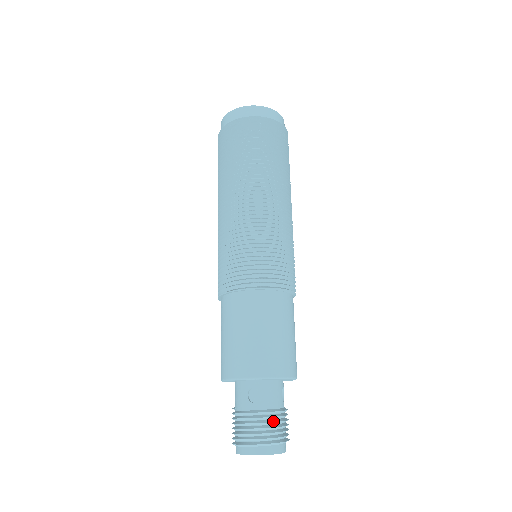
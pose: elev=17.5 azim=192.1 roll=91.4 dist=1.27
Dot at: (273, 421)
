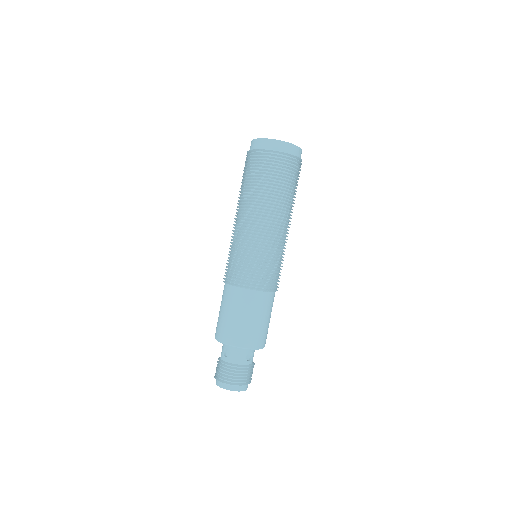
Dot at: (233, 372)
